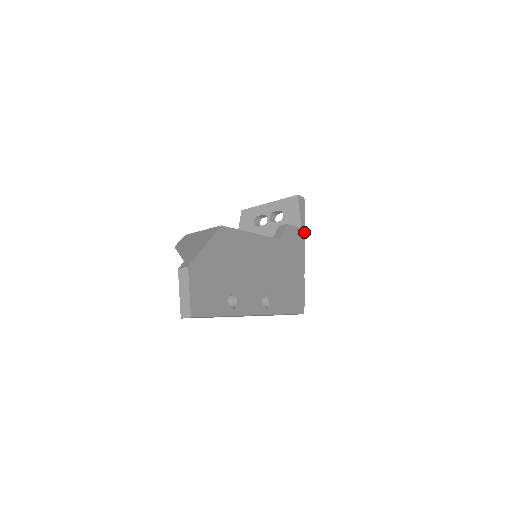
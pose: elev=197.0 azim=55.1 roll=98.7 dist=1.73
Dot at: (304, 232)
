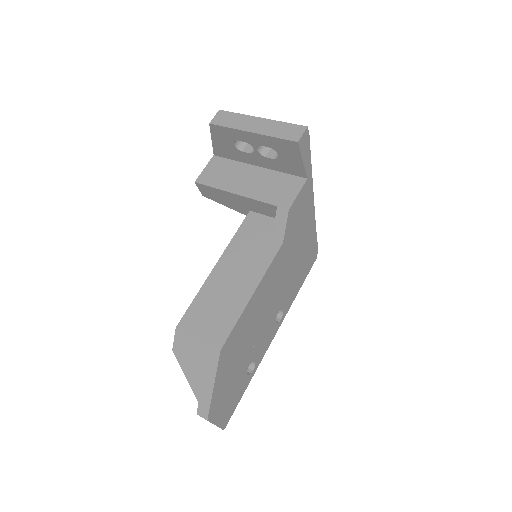
Dot at: (311, 176)
